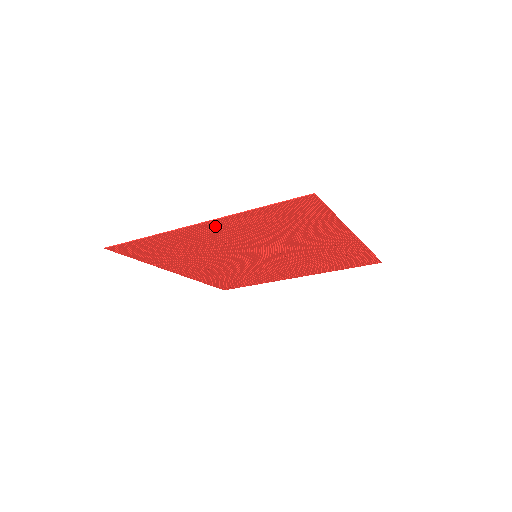
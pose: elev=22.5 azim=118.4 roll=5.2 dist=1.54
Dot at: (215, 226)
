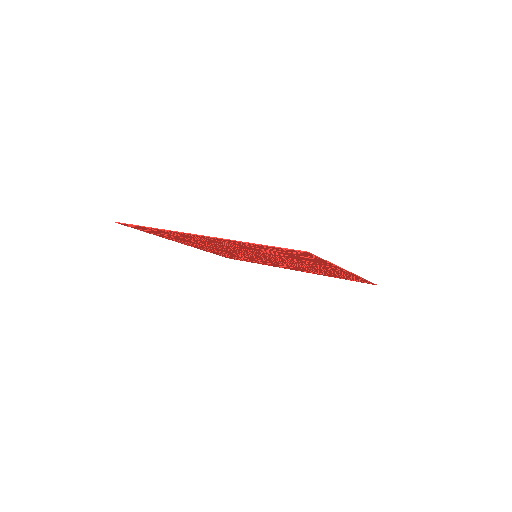
Dot at: (216, 239)
